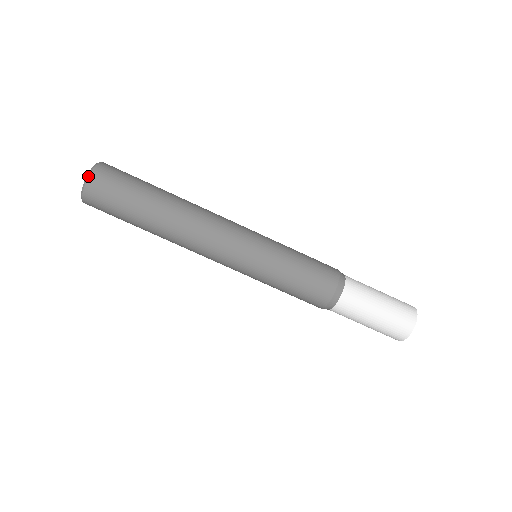
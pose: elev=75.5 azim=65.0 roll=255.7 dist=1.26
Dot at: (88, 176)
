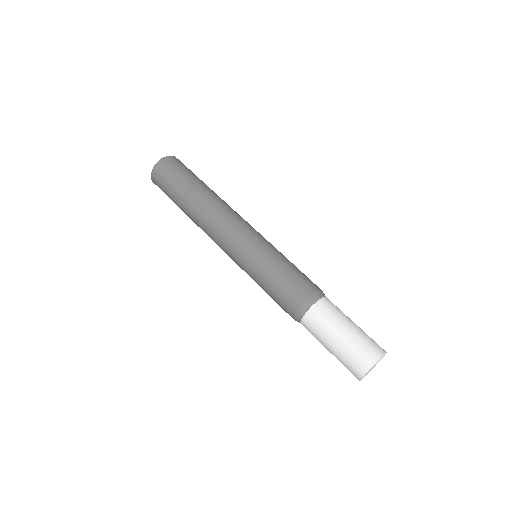
Dot at: occluded
